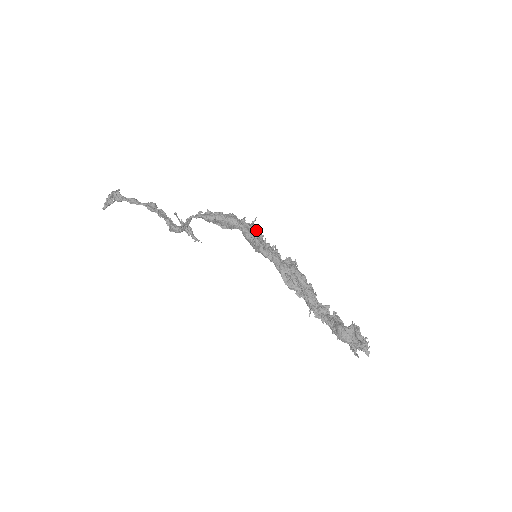
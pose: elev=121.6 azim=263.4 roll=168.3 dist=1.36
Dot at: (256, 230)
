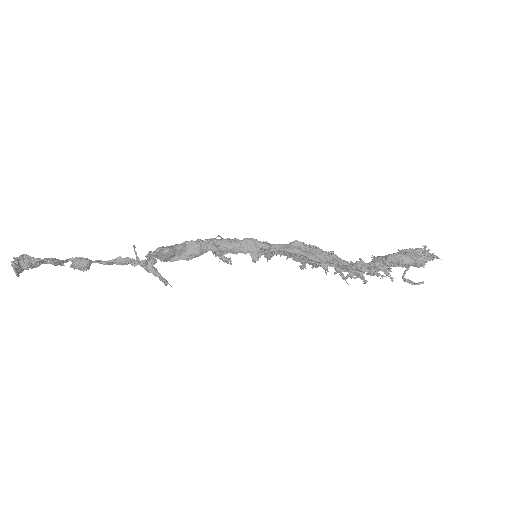
Dot at: occluded
